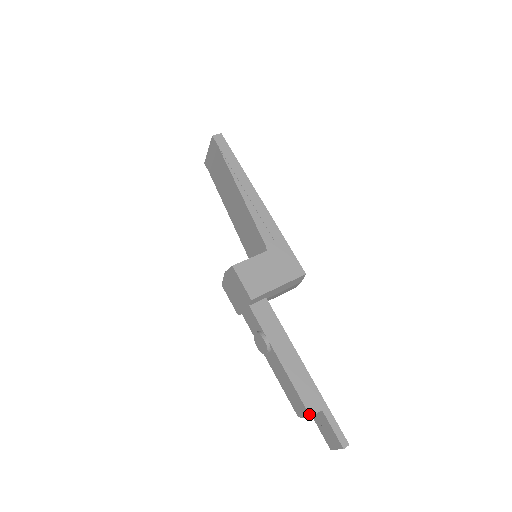
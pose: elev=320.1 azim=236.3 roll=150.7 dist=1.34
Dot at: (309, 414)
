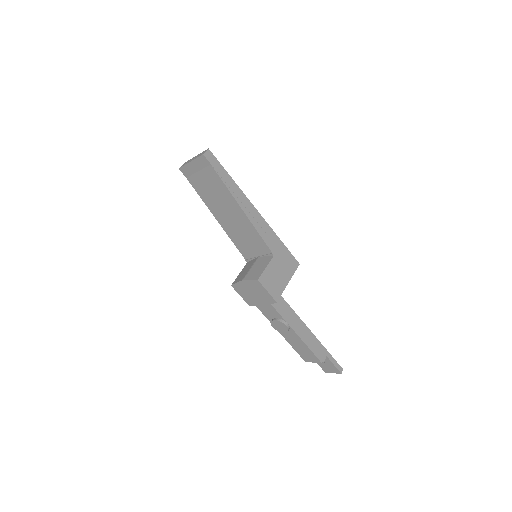
Dot at: (321, 362)
